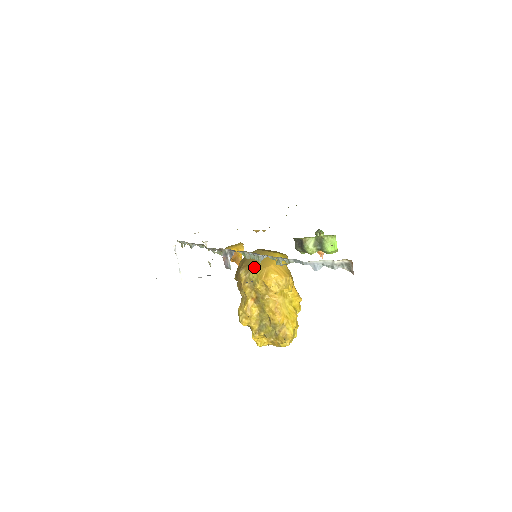
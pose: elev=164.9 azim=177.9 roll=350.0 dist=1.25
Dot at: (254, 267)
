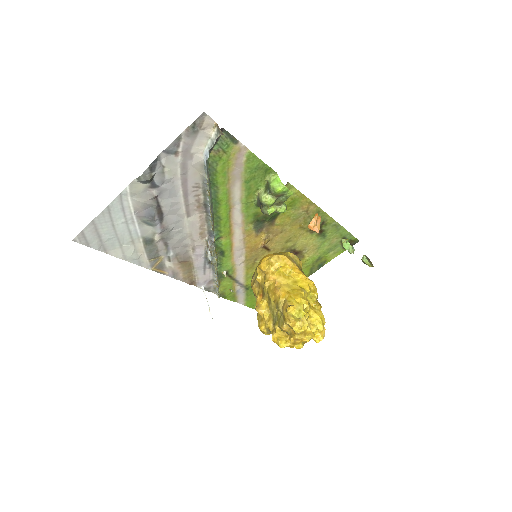
Dot at: occluded
